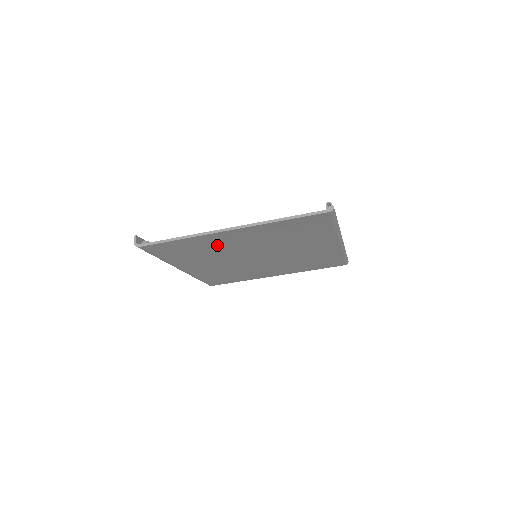
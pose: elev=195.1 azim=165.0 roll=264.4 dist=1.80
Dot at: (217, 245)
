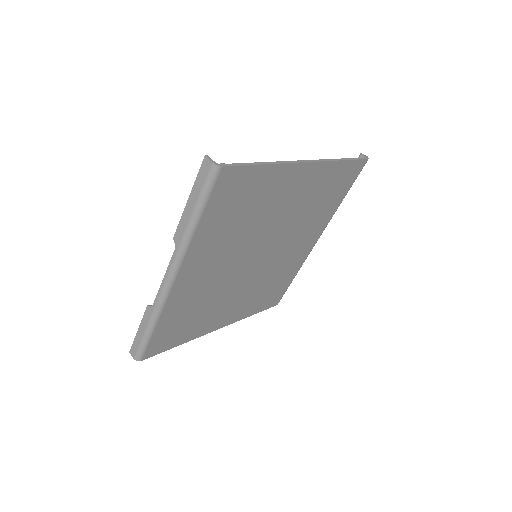
Dot at: (269, 202)
